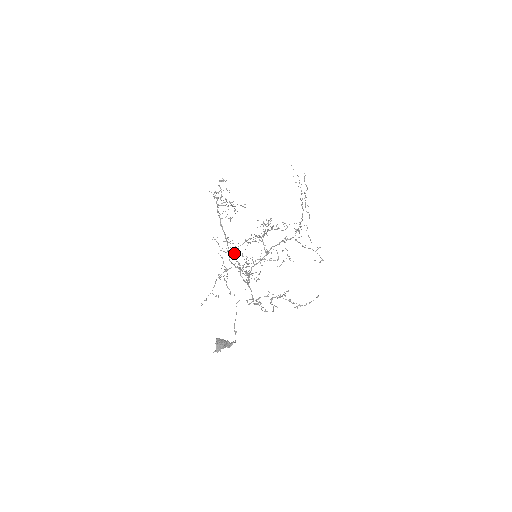
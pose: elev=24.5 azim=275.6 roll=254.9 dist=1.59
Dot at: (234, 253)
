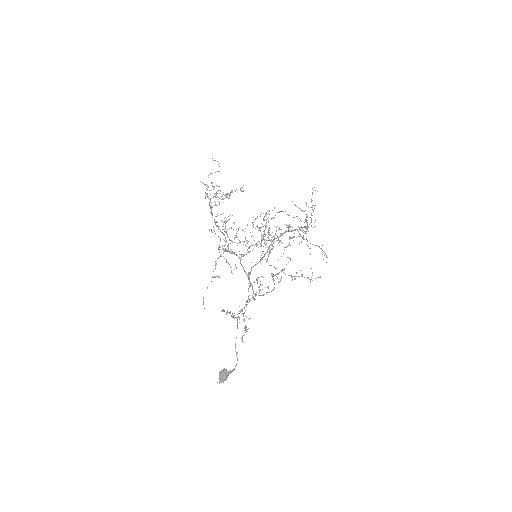
Dot at: (231, 316)
